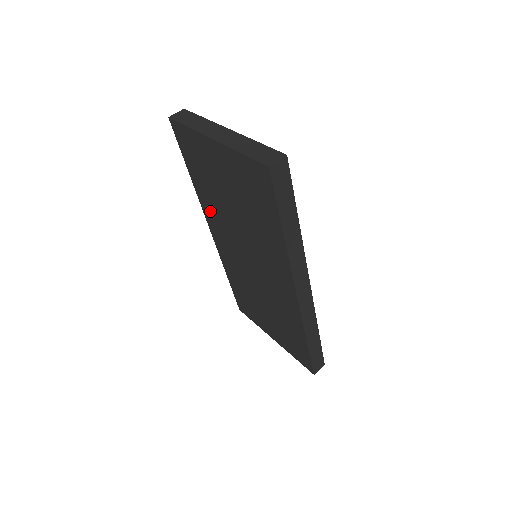
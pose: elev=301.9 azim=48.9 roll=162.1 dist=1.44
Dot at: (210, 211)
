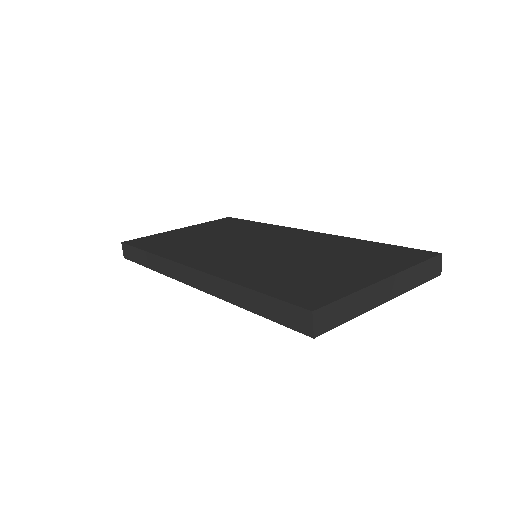
Dot at: occluded
